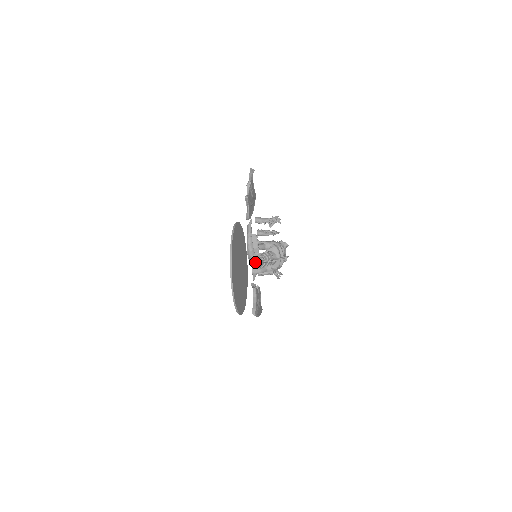
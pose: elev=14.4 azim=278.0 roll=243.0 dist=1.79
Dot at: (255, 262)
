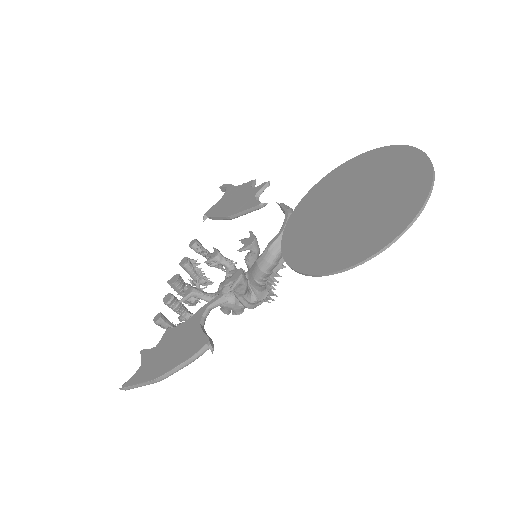
Dot at: occluded
